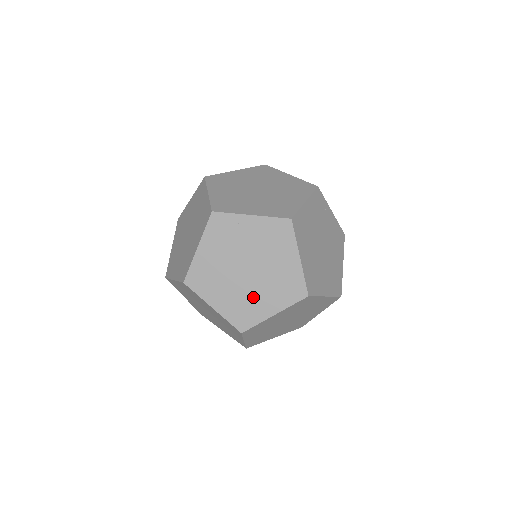
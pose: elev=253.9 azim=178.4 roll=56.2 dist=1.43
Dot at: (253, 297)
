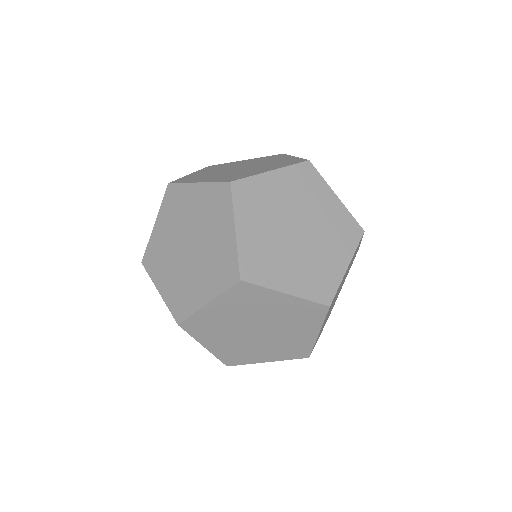
Dot at: (319, 258)
